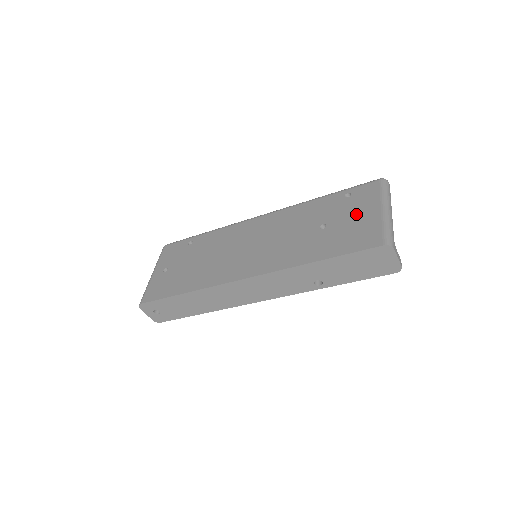
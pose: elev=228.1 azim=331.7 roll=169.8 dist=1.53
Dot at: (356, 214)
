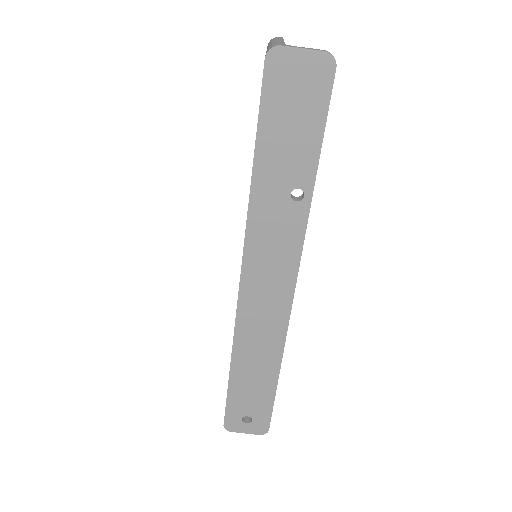
Dot at: occluded
